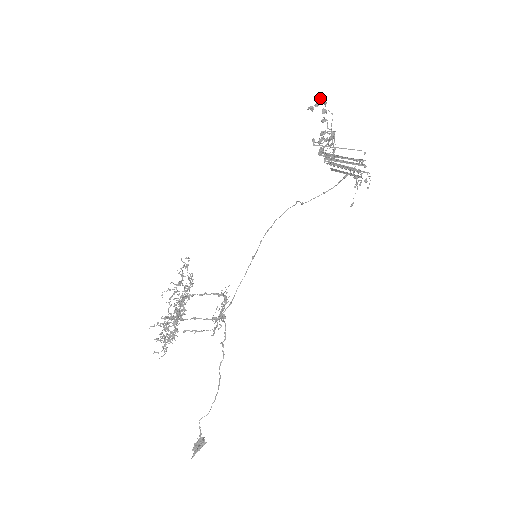
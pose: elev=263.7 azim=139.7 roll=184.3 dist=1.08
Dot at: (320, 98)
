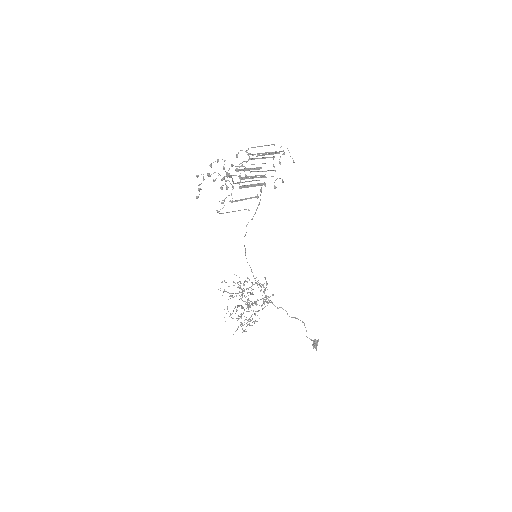
Dot at: occluded
